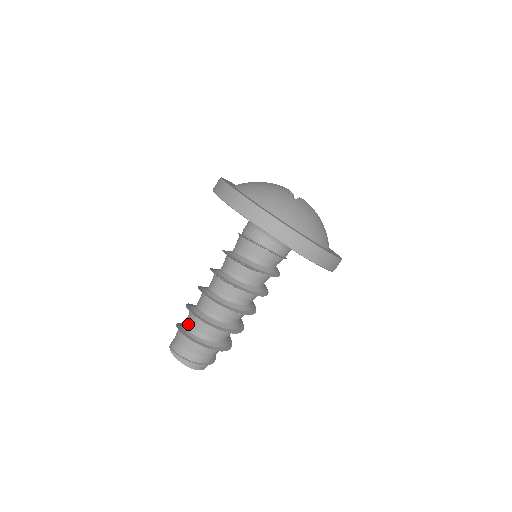
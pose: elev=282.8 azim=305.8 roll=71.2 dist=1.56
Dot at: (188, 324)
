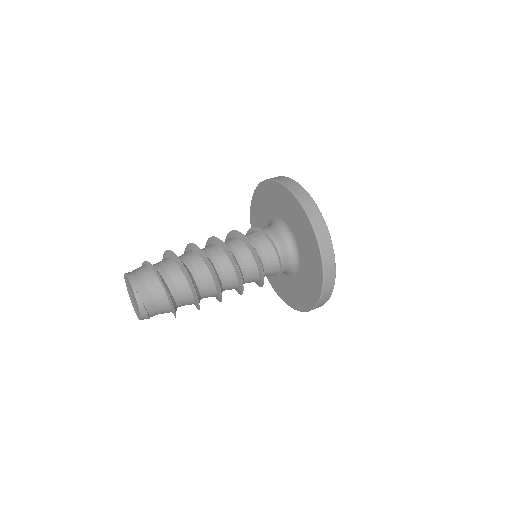
Dot at: (173, 282)
